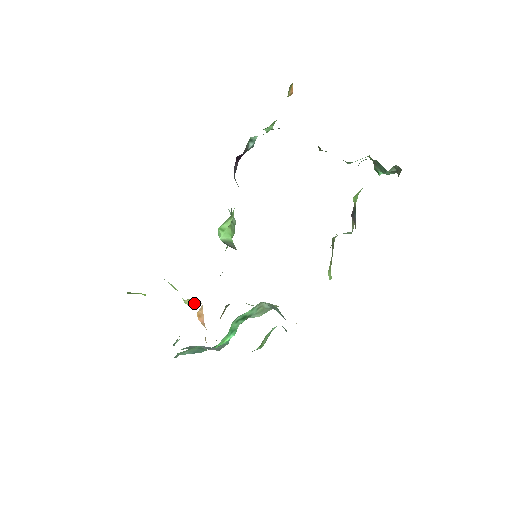
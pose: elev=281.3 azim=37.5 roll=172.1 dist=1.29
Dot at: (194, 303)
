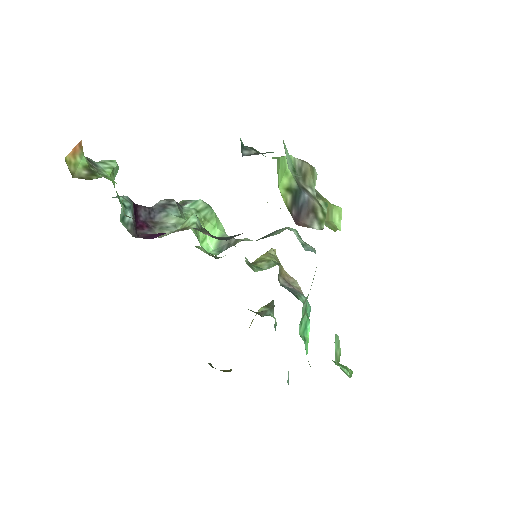
Dot at: occluded
